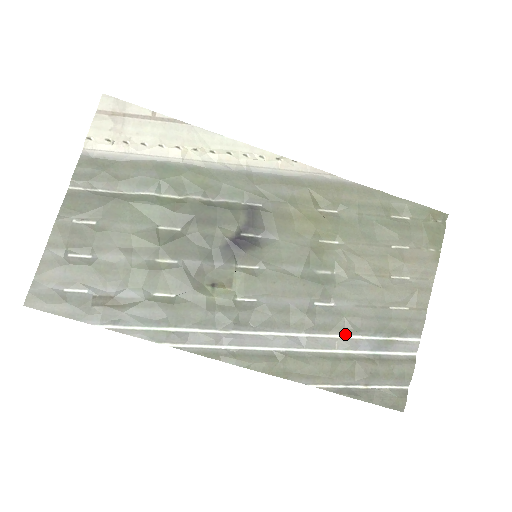
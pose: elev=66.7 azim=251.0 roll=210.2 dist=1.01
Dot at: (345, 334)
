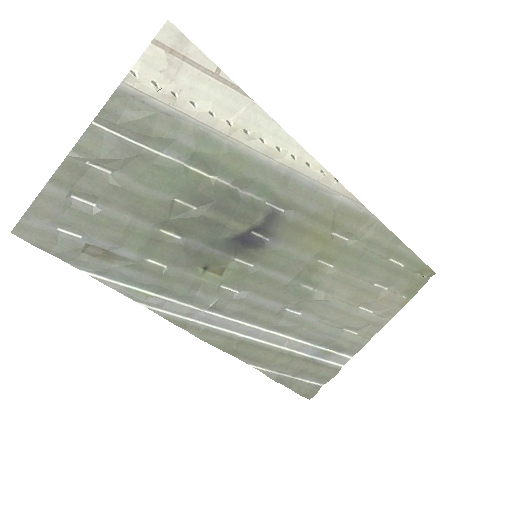
Dot at: (298, 338)
